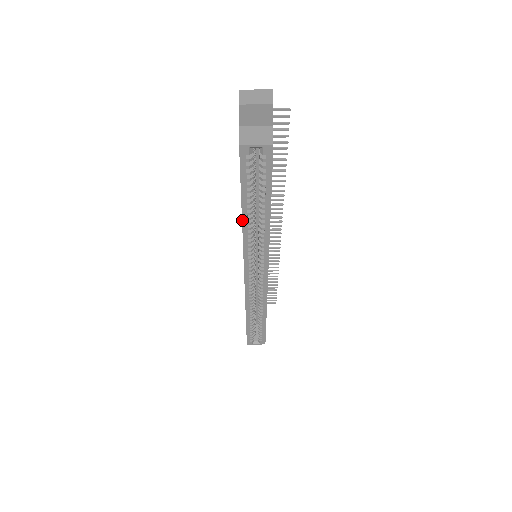
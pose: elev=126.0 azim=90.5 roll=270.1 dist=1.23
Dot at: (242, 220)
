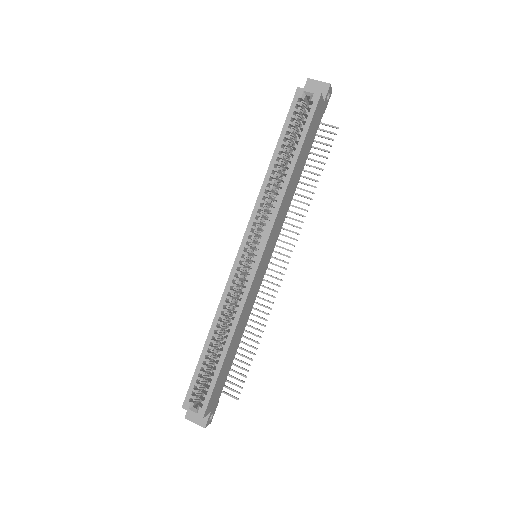
Dot at: (268, 168)
